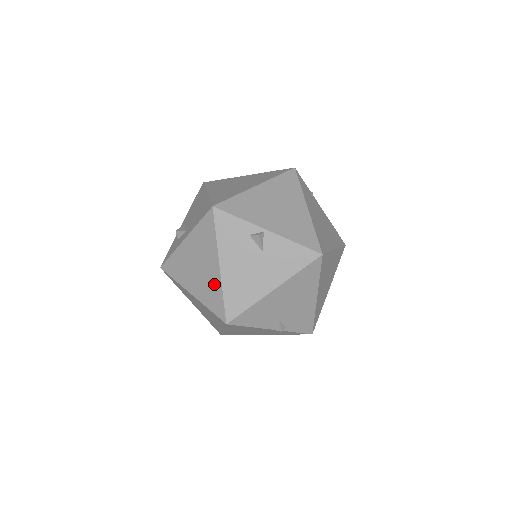
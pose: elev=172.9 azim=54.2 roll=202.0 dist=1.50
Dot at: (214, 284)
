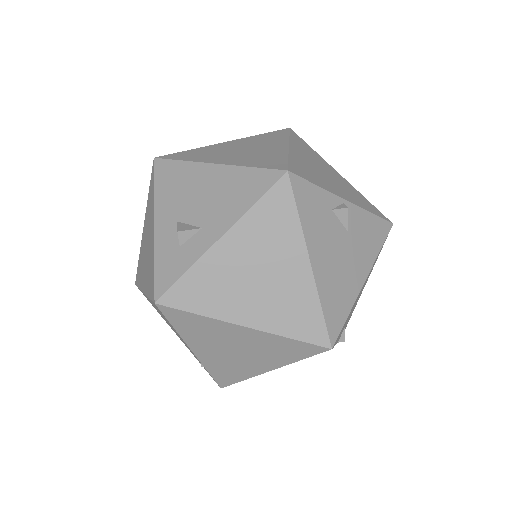
Dot at: (300, 295)
